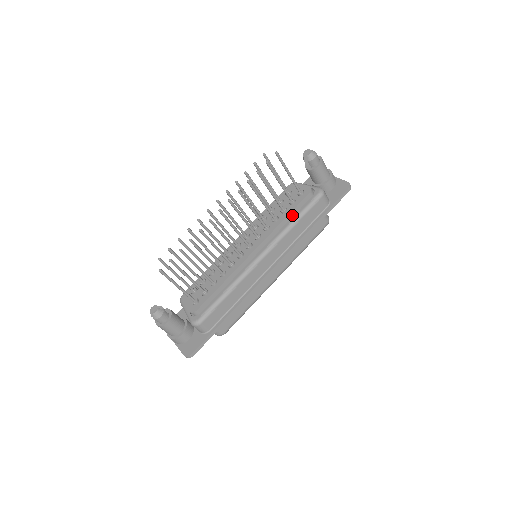
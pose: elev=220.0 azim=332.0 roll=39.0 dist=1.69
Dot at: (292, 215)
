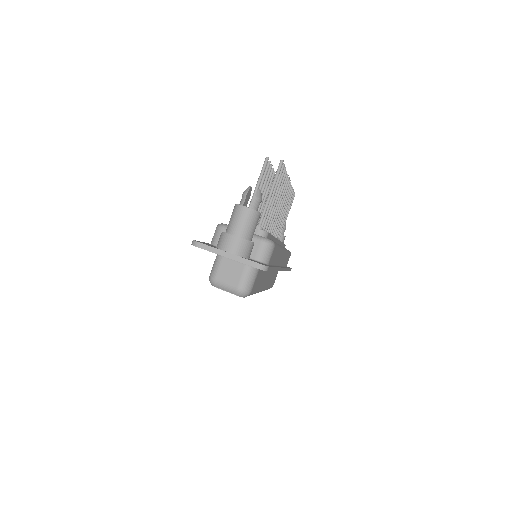
Dot at: occluded
